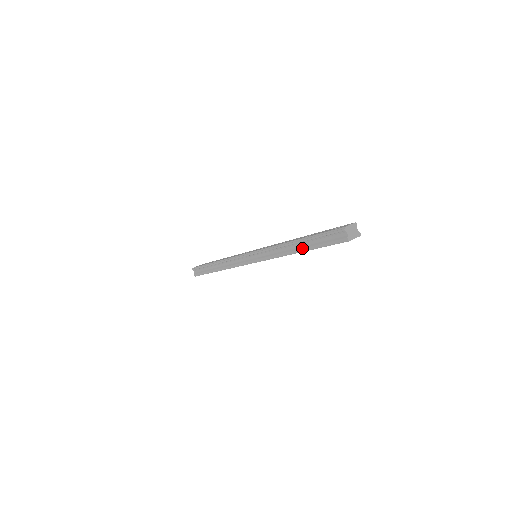
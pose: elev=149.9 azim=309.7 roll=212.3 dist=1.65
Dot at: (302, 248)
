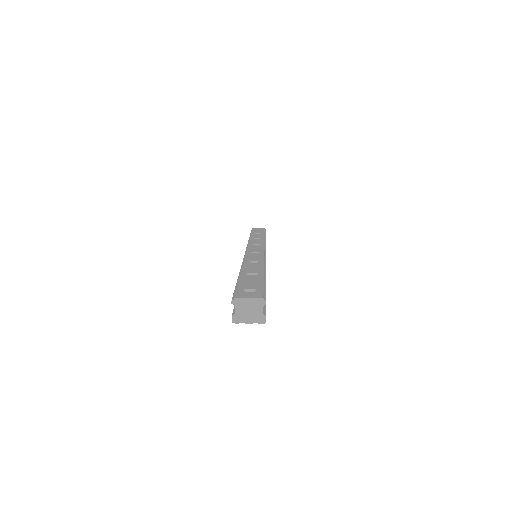
Dot at: occluded
